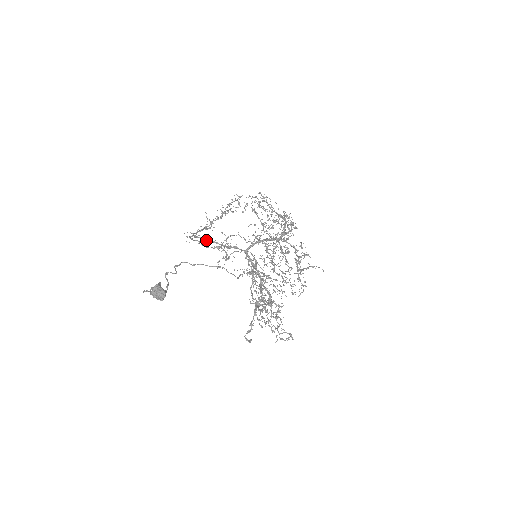
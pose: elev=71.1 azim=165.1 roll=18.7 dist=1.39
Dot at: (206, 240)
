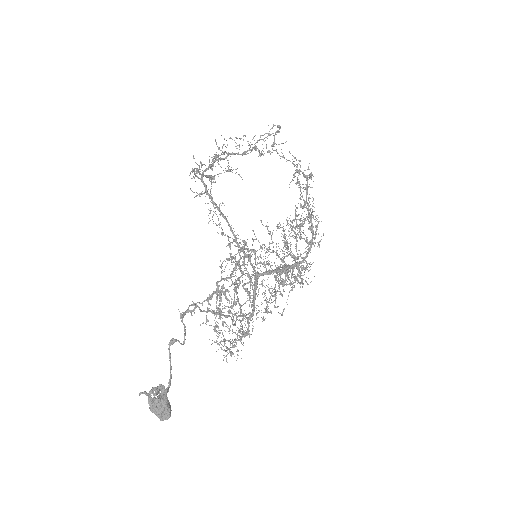
Dot at: occluded
